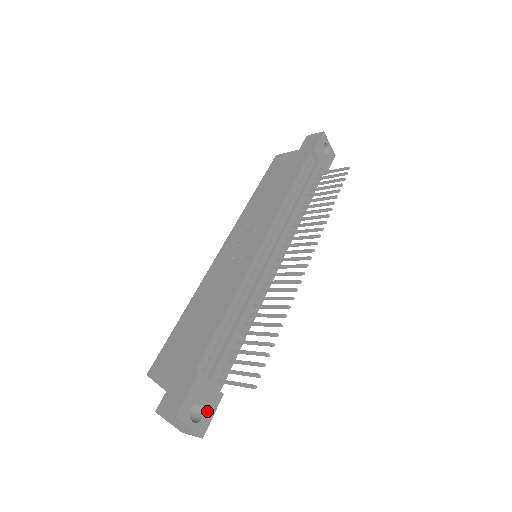
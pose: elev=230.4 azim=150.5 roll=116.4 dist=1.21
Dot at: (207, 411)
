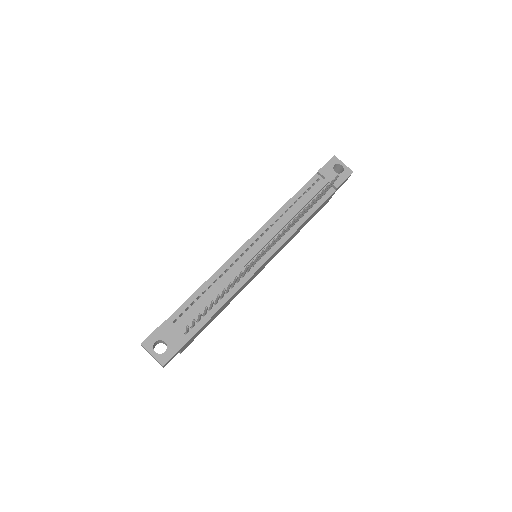
Dot at: (170, 349)
